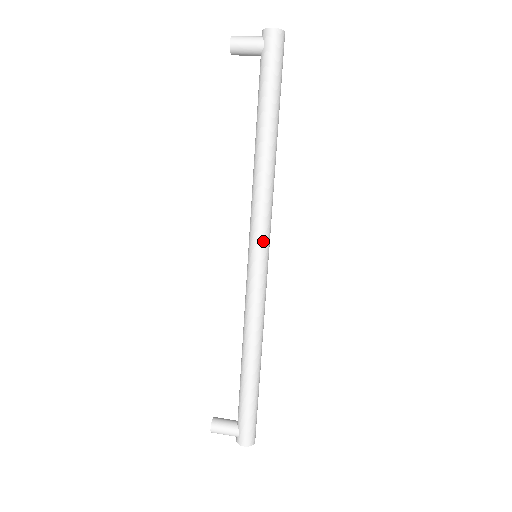
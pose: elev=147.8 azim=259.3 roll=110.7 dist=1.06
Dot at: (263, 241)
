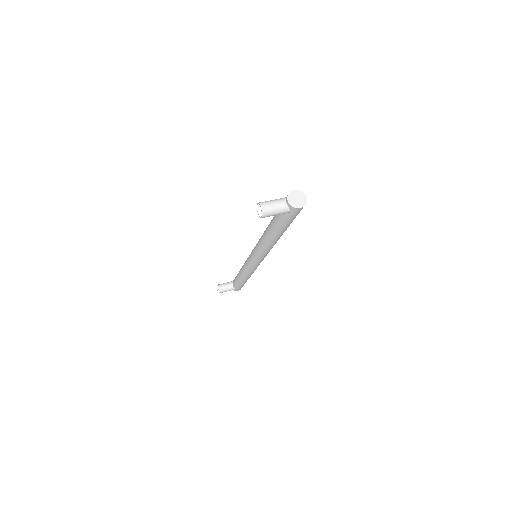
Dot at: occluded
